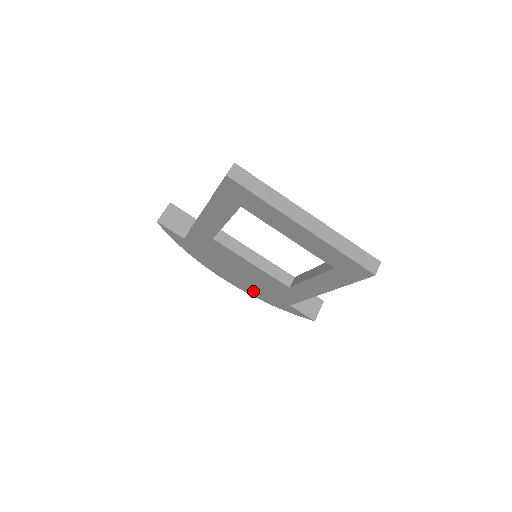
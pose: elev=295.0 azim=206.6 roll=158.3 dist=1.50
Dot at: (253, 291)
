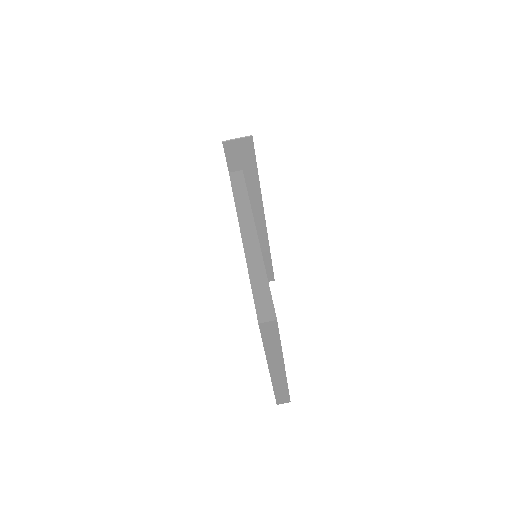
Dot at: occluded
